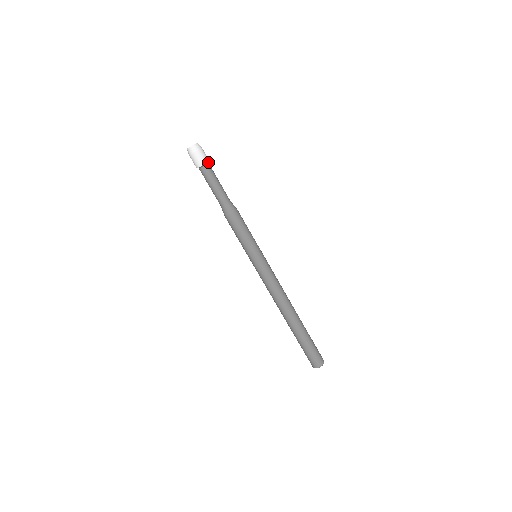
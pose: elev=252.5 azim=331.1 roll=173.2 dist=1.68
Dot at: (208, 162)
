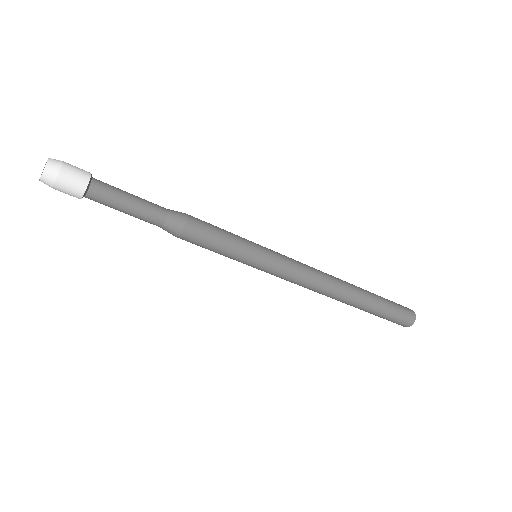
Dot at: (90, 177)
